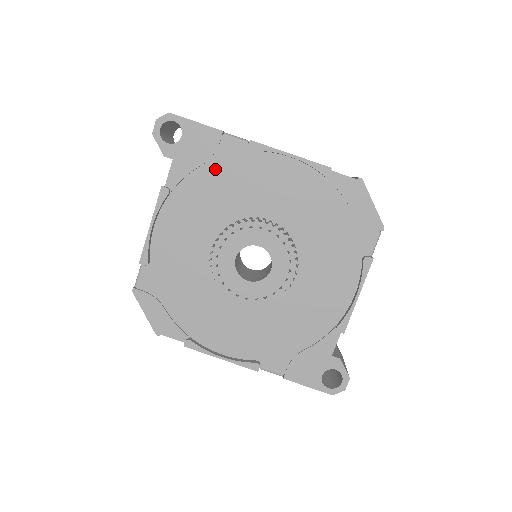
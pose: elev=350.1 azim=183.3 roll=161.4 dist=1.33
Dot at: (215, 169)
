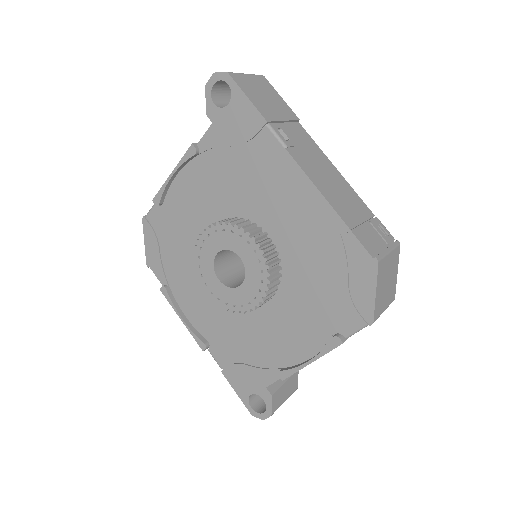
Dot at: (244, 156)
